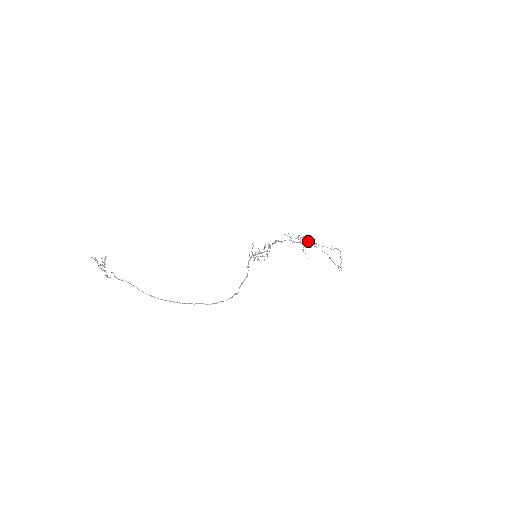
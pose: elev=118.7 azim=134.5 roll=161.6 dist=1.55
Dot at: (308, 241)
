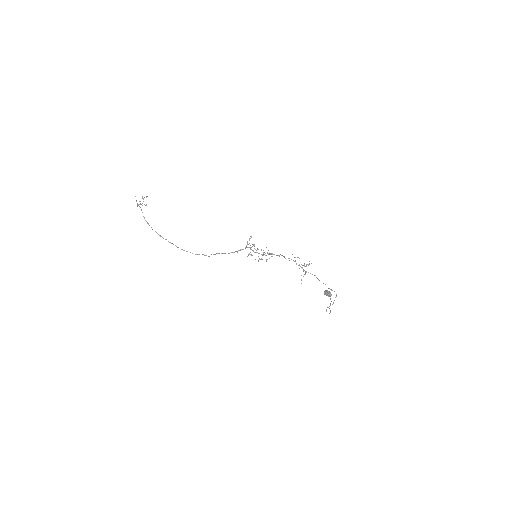
Dot at: (329, 291)
